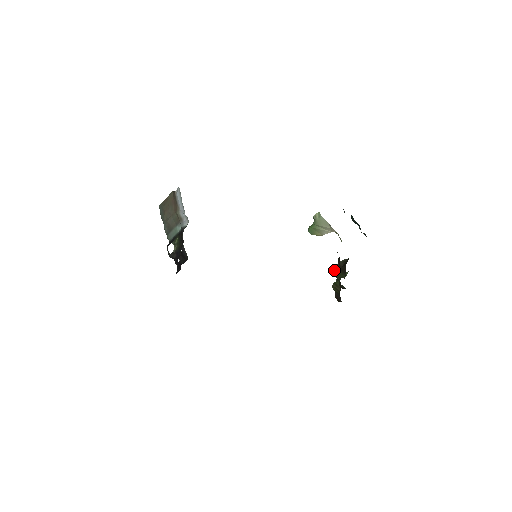
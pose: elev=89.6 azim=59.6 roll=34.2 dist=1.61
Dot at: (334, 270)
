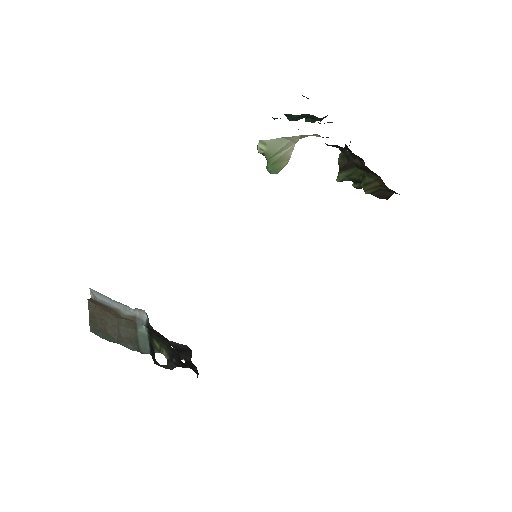
Dot at: (343, 177)
